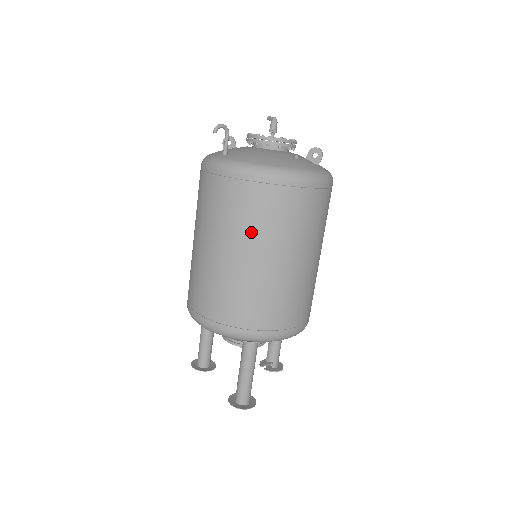
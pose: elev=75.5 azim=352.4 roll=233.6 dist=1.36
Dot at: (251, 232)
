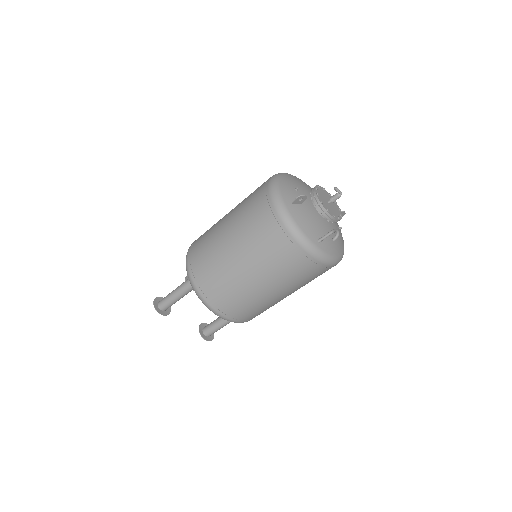
Dot at: (304, 285)
